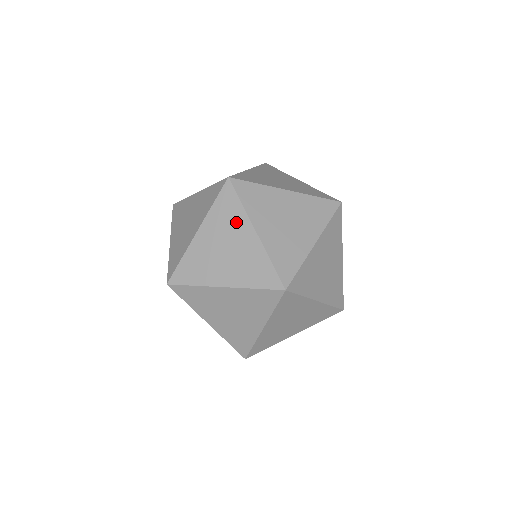
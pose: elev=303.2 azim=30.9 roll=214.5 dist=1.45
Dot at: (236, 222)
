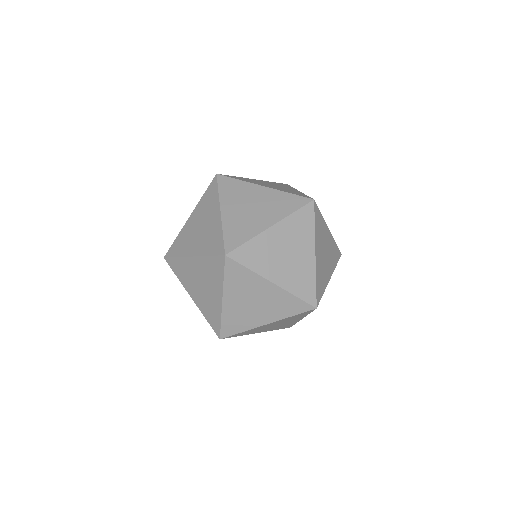
Dot at: (212, 206)
